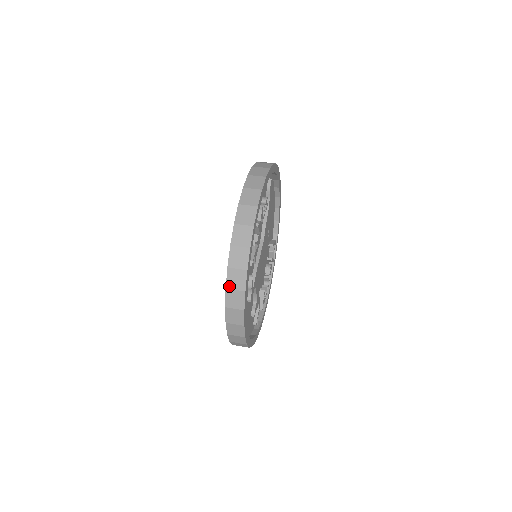
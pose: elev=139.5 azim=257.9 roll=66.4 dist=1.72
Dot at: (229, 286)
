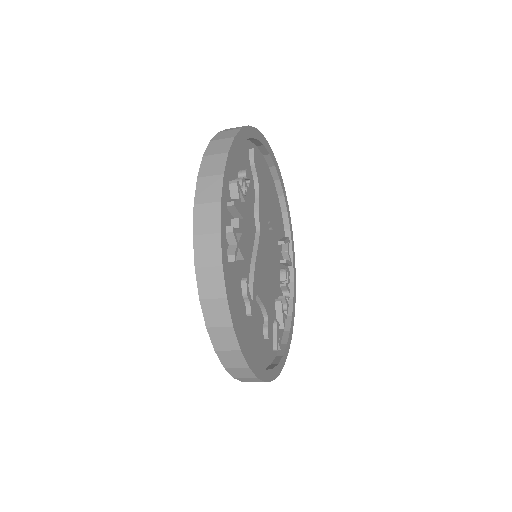
Dot at: (203, 295)
